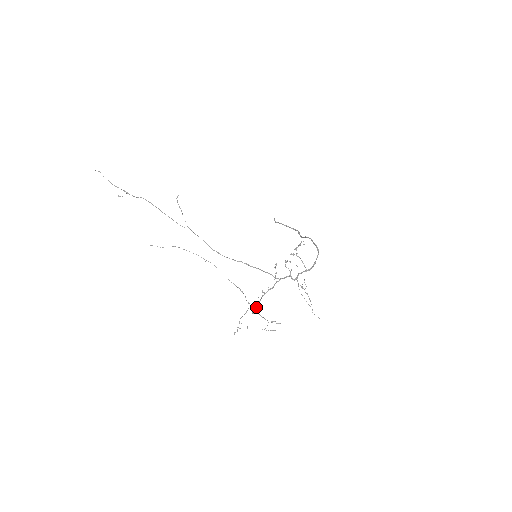
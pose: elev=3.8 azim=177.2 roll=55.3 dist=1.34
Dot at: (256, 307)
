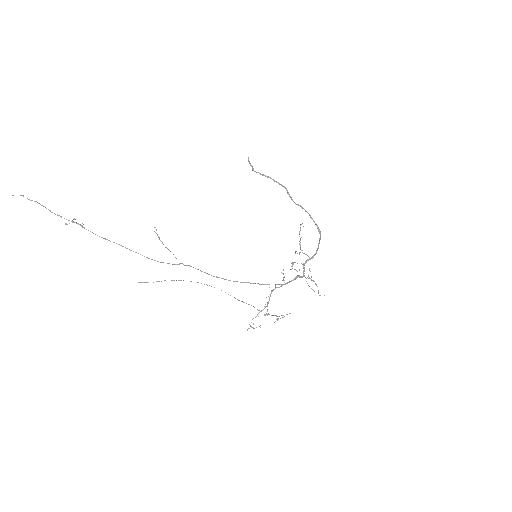
Dot at: (267, 310)
